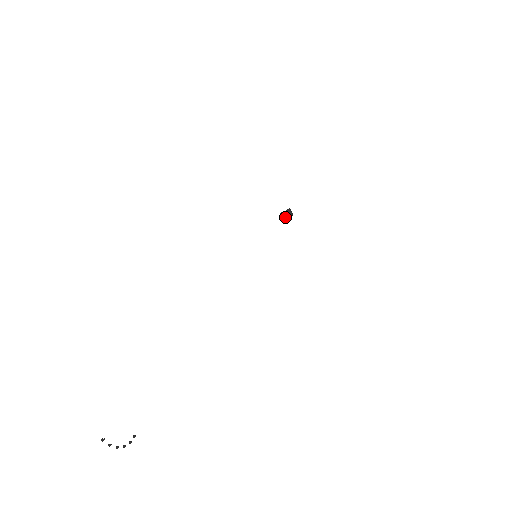
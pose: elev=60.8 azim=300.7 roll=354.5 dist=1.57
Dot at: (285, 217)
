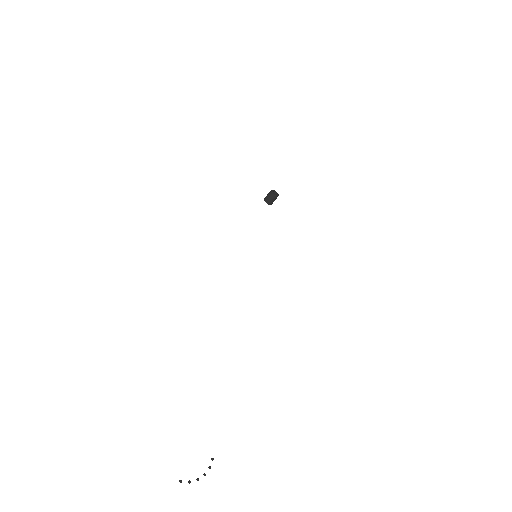
Dot at: (271, 201)
